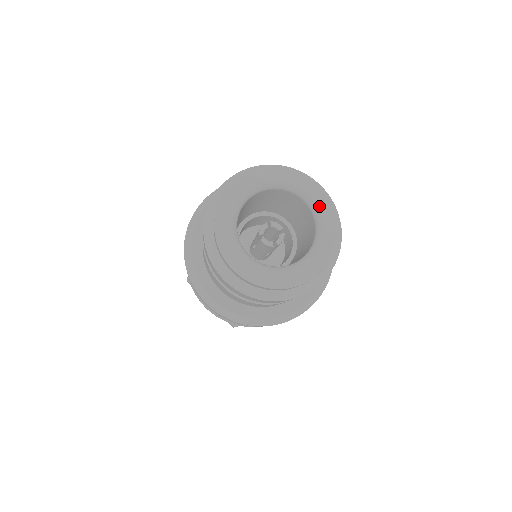
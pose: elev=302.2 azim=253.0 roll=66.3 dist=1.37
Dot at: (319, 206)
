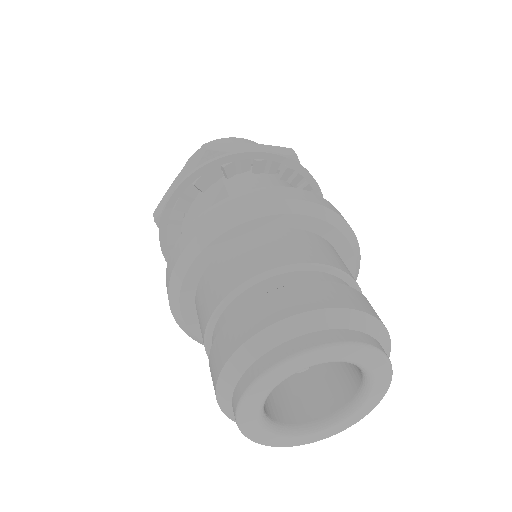
Dot at: (352, 359)
